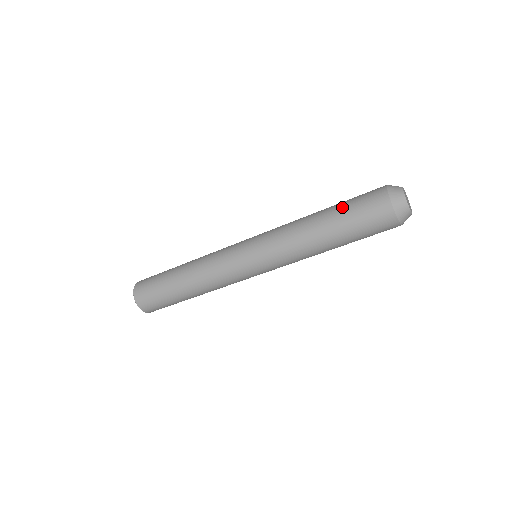
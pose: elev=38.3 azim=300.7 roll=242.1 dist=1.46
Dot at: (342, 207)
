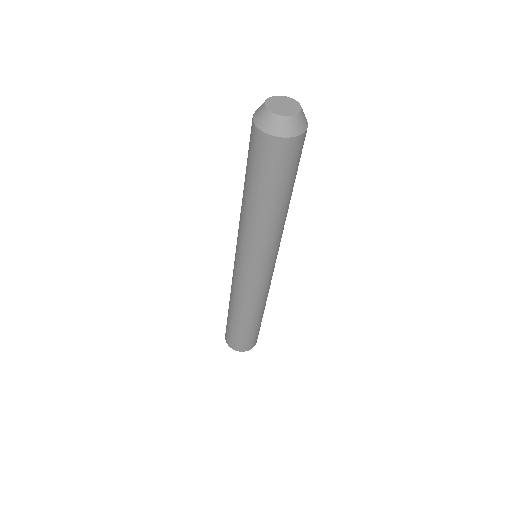
Dot at: (252, 178)
